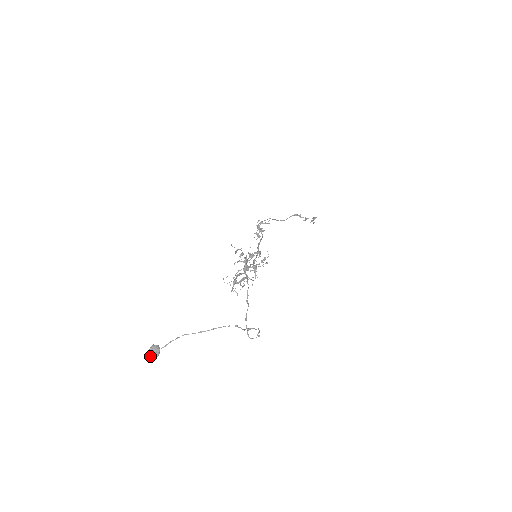
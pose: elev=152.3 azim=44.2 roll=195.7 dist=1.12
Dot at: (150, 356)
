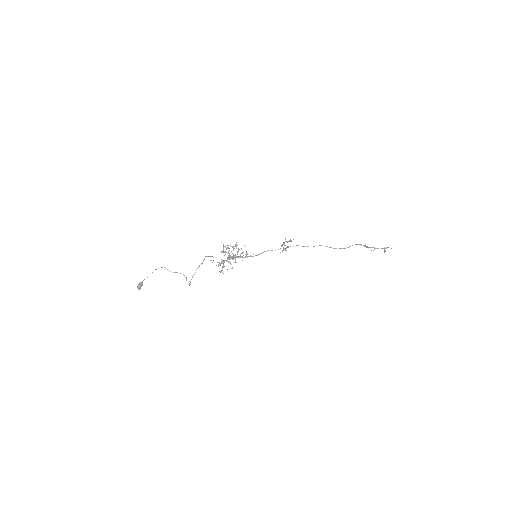
Dot at: (137, 287)
